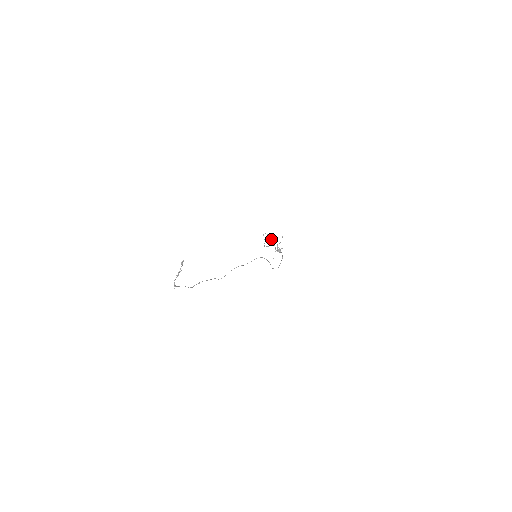
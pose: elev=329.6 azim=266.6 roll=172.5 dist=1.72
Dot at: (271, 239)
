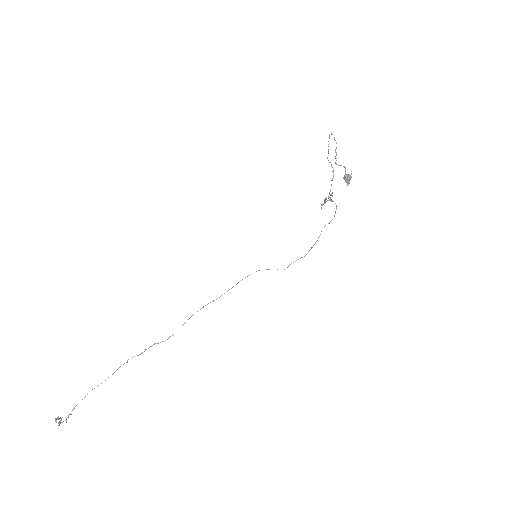
Dot at: occluded
